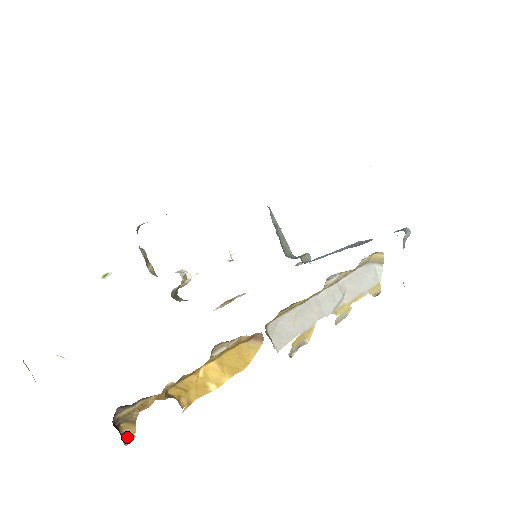
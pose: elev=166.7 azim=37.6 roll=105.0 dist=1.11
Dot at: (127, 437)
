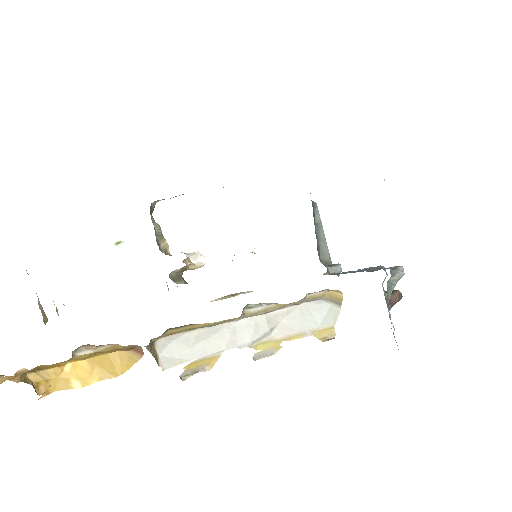
Dot at: out of frame
